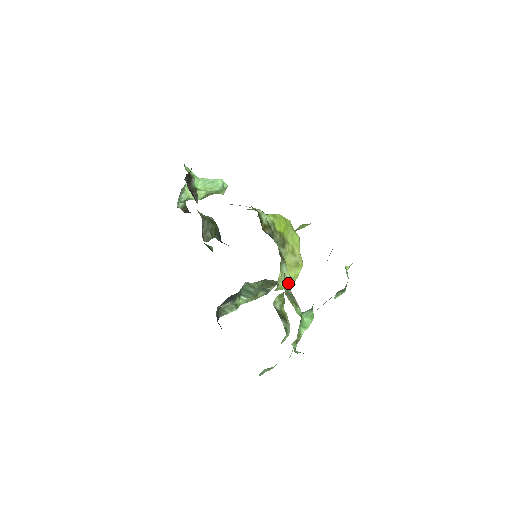
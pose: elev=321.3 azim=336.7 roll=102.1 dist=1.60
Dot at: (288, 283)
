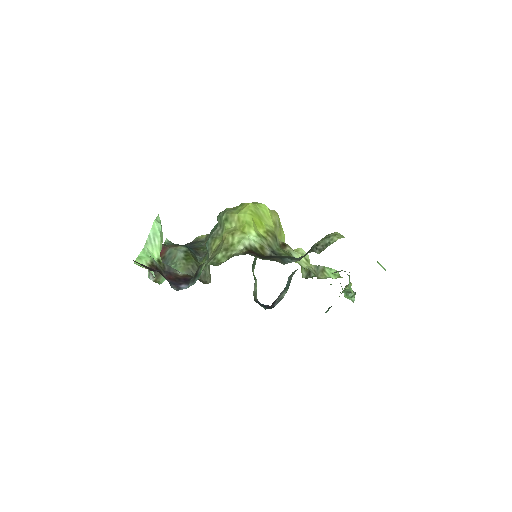
Dot at: (308, 263)
